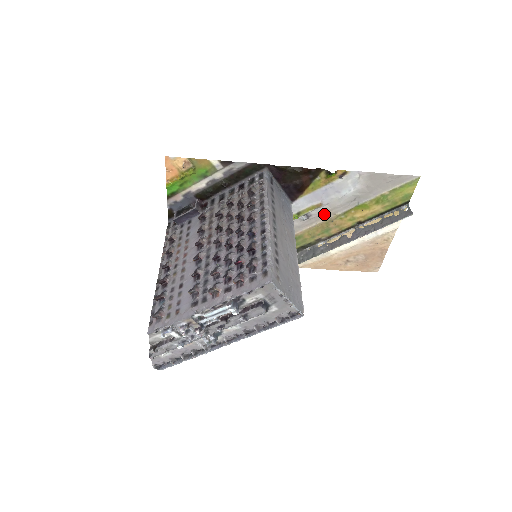
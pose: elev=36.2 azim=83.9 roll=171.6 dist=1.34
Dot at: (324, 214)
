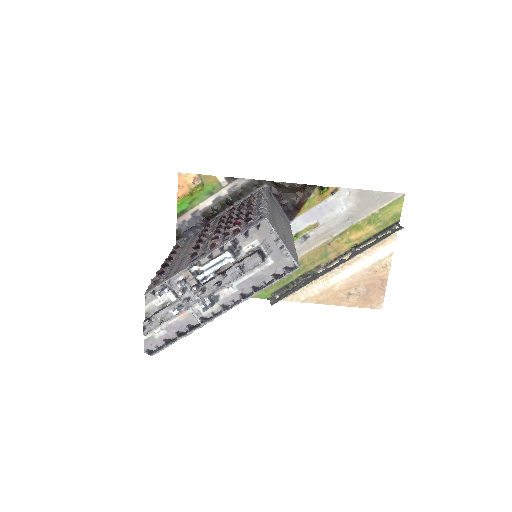
Dot at: (321, 236)
